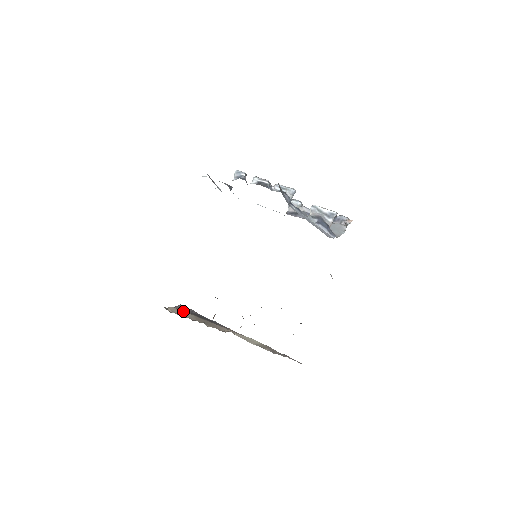
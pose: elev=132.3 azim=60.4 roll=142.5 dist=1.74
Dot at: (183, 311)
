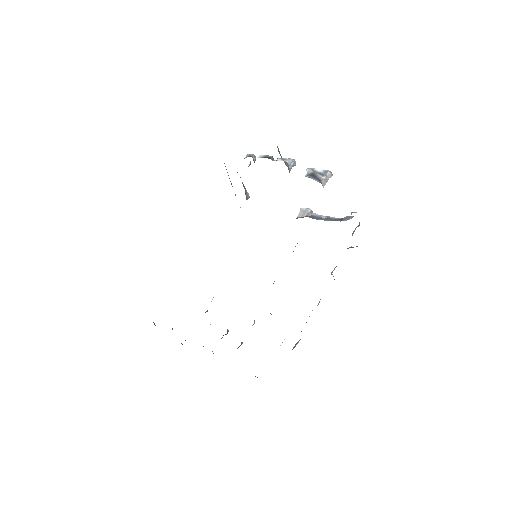
Dot at: occluded
